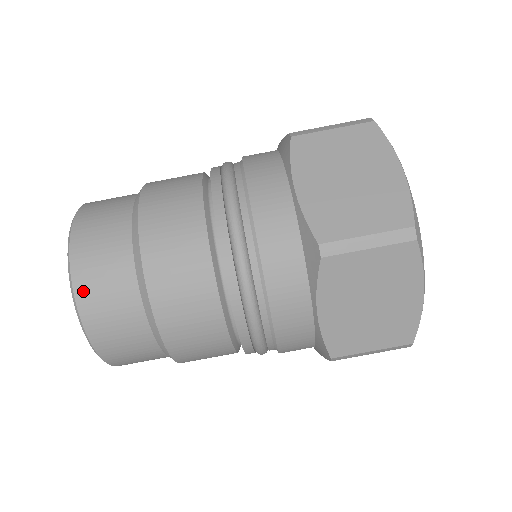
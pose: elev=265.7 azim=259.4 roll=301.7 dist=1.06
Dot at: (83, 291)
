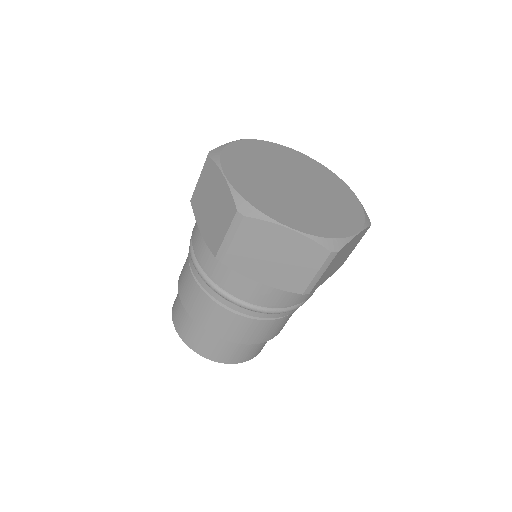
Dot at: (188, 342)
